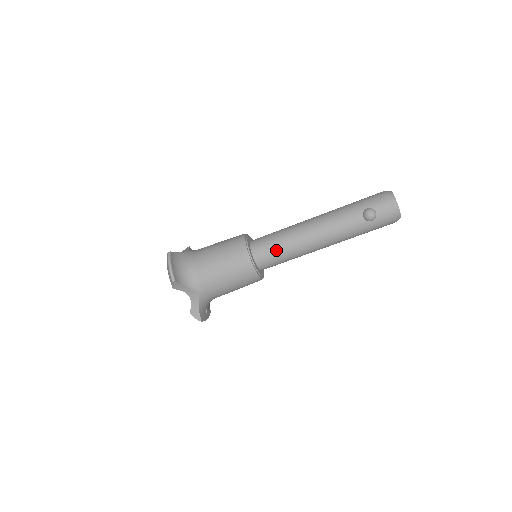
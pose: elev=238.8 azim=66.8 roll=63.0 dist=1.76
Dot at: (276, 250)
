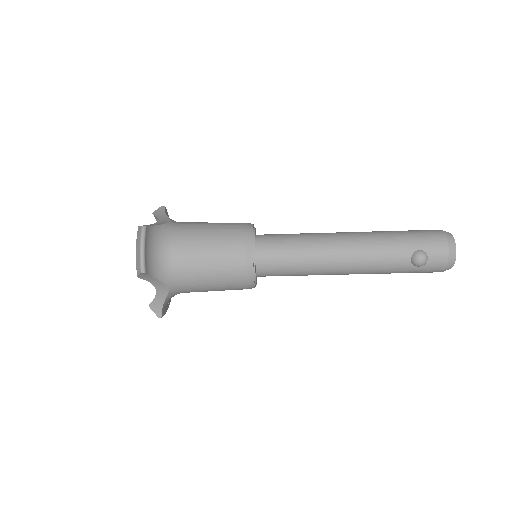
Dot at: (288, 263)
